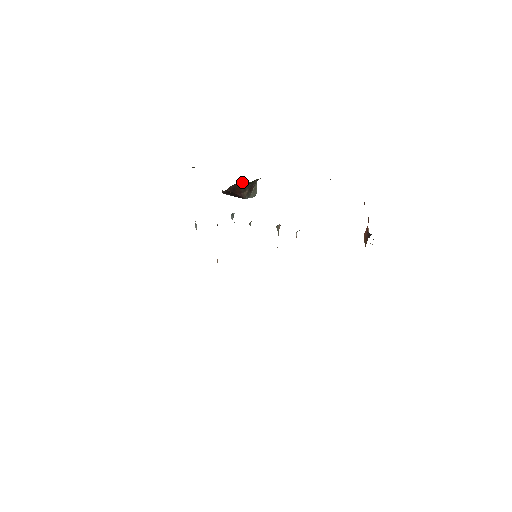
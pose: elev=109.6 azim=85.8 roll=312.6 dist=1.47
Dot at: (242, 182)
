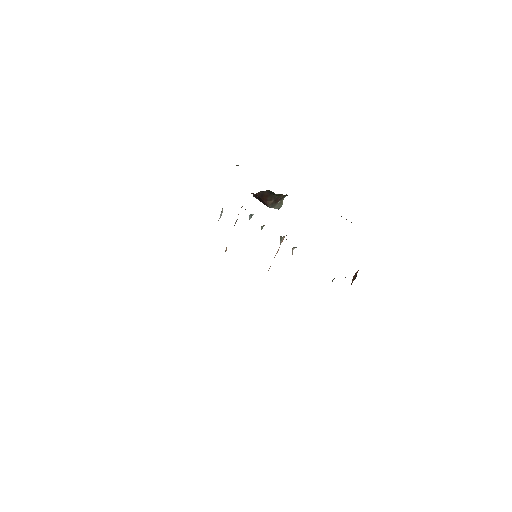
Dot at: (270, 192)
